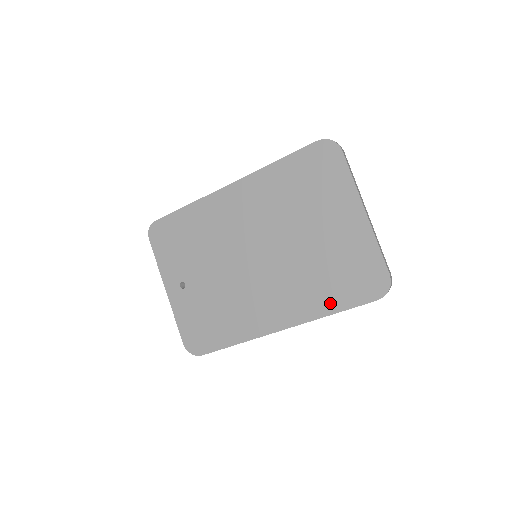
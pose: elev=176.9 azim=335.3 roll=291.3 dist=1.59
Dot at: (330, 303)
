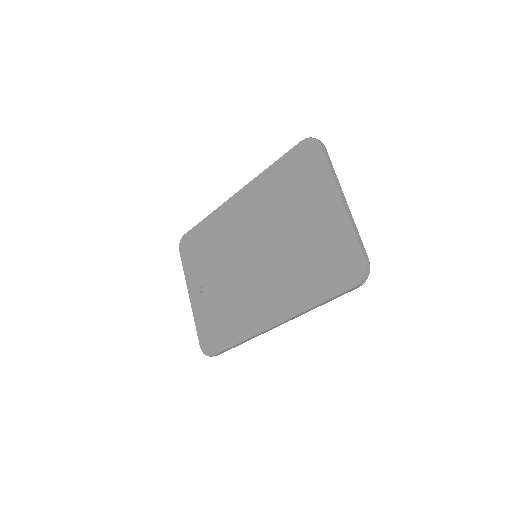
Dot at: (314, 294)
